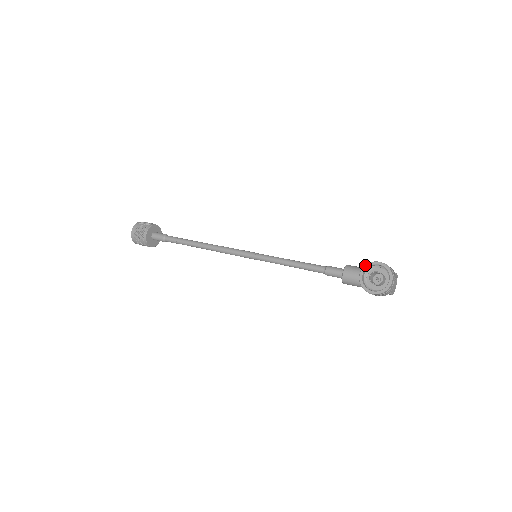
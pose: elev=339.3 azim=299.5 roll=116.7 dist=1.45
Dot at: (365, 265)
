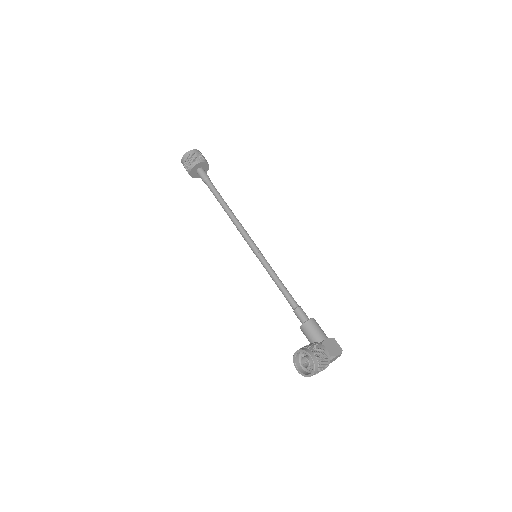
Dot at: (302, 350)
